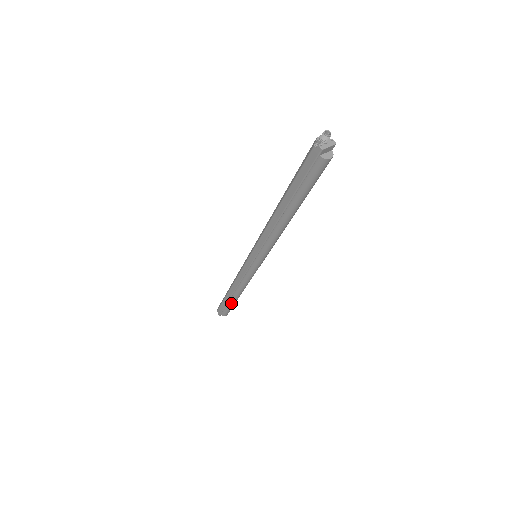
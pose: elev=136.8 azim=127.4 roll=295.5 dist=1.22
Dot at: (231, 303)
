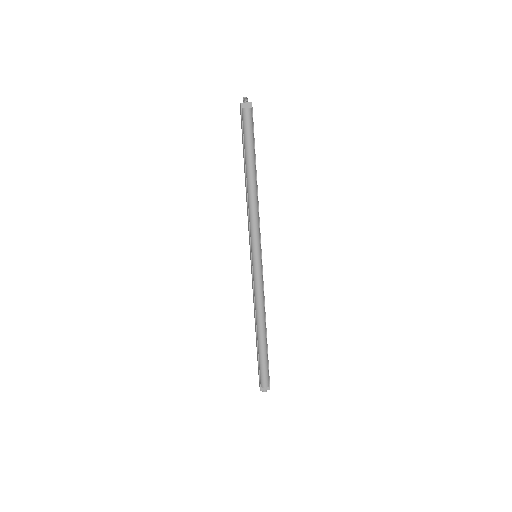
Dot at: (260, 350)
